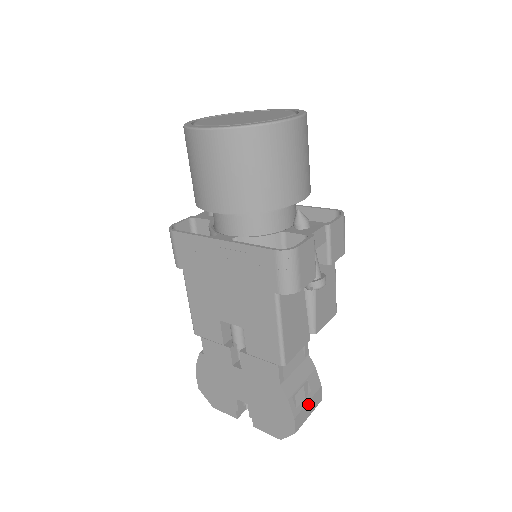
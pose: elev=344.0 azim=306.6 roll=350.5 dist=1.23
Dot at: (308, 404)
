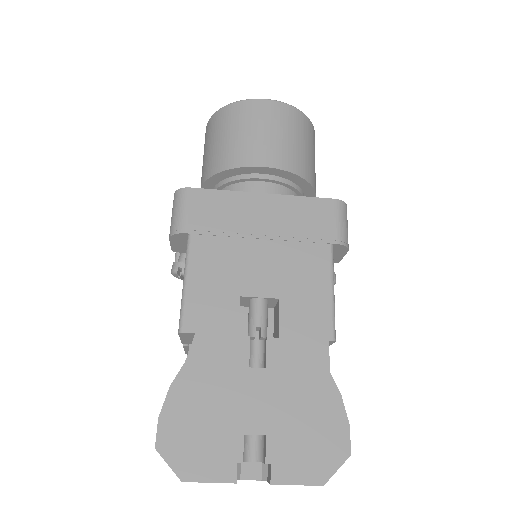
Dot at: occluded
